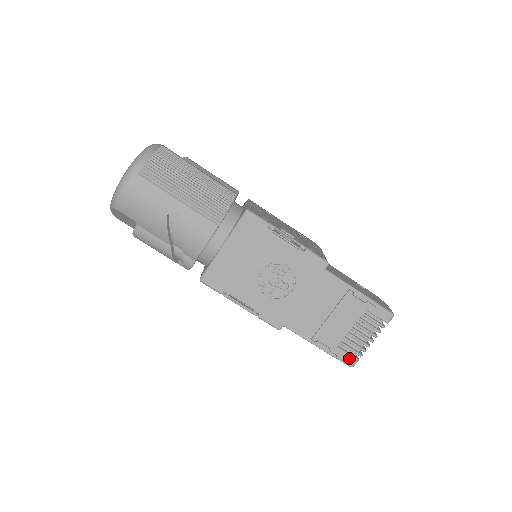
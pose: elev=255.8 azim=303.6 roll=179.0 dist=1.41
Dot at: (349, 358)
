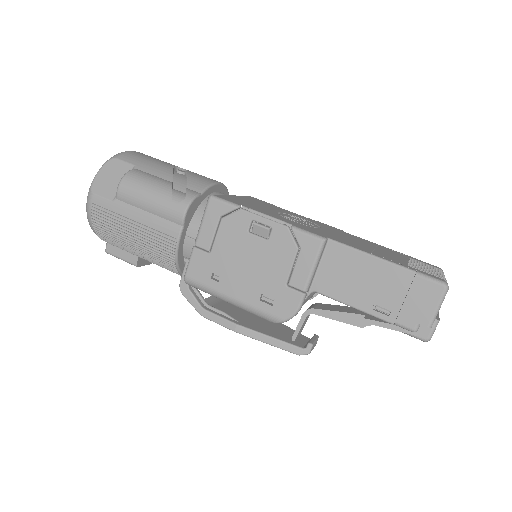
Dot at: (433, 276)
